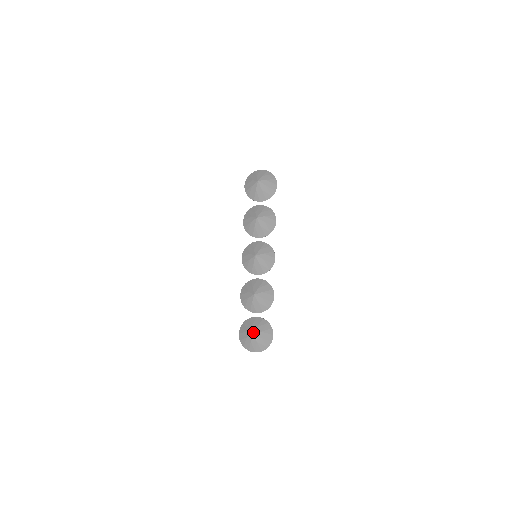
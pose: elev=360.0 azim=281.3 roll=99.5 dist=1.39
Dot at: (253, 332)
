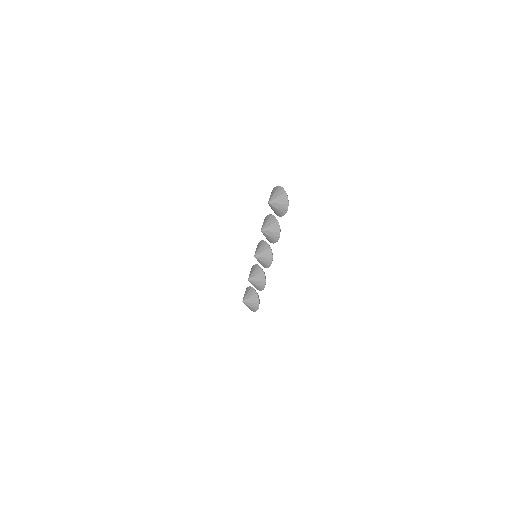
Dot at: (243, 300)
